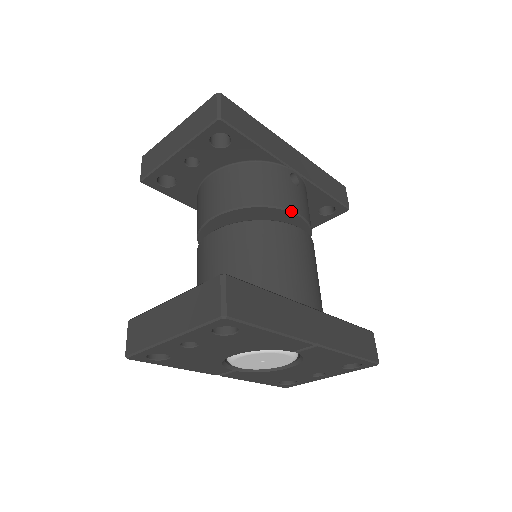
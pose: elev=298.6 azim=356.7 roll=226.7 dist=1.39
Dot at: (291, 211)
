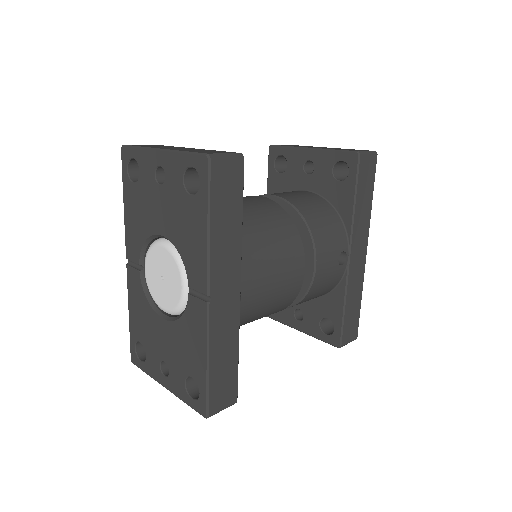
Dot at: (316, 255)
